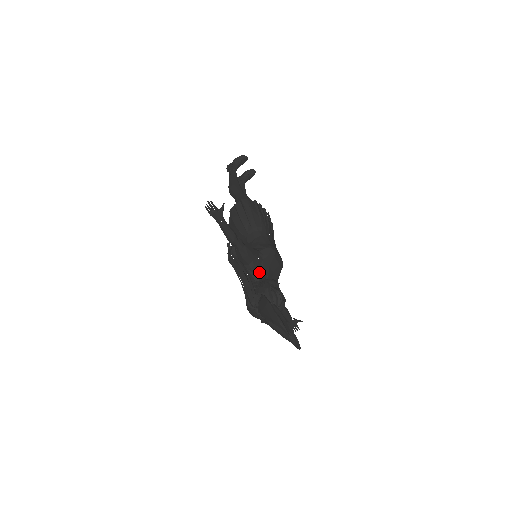
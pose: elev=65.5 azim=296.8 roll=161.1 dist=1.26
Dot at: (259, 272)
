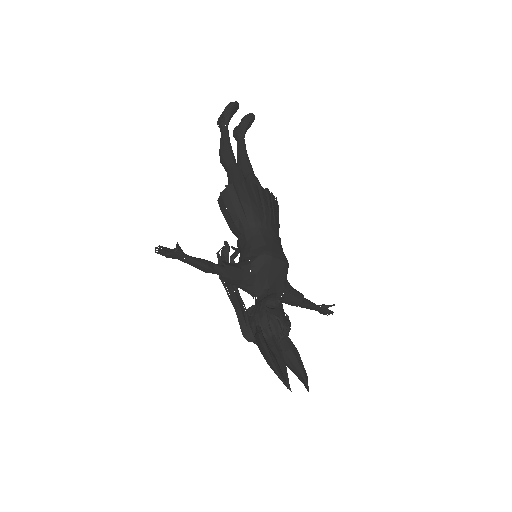
Dot at: (256, 288)
